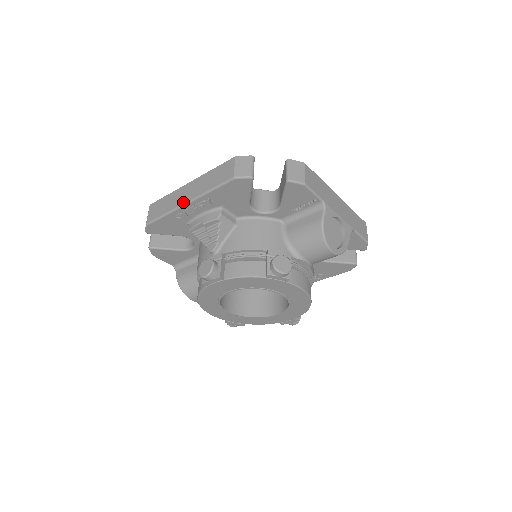
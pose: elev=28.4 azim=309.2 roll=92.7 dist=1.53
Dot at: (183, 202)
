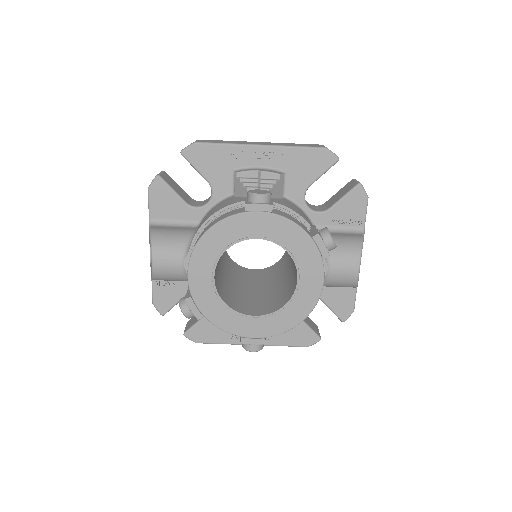
Dot at: (255, 143)
